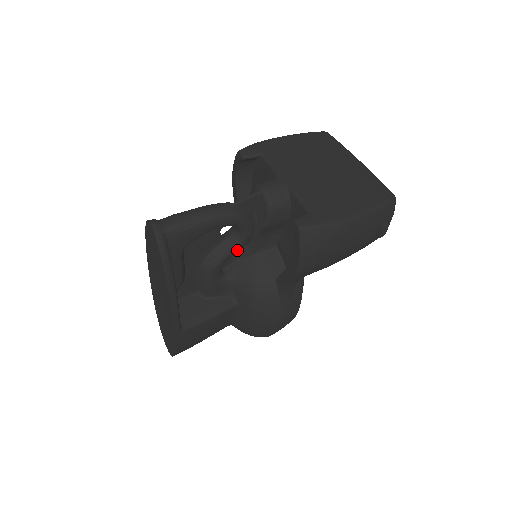
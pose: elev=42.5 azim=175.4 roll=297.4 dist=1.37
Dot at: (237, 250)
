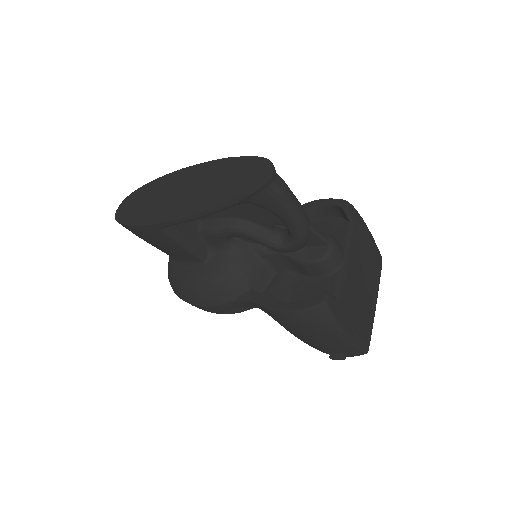
Dot at: (264, 244)
